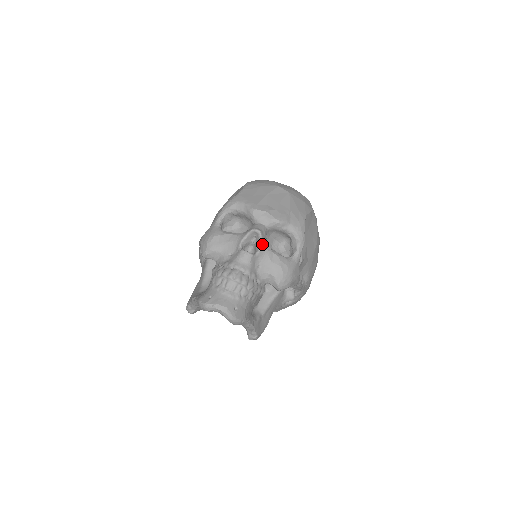
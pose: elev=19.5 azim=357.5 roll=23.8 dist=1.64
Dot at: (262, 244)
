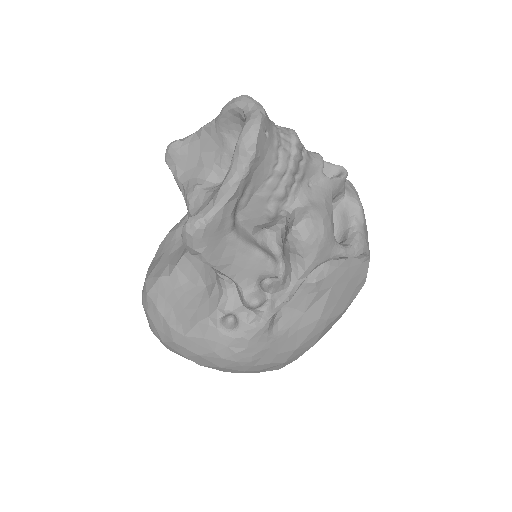
Dot at: (336, 181)
